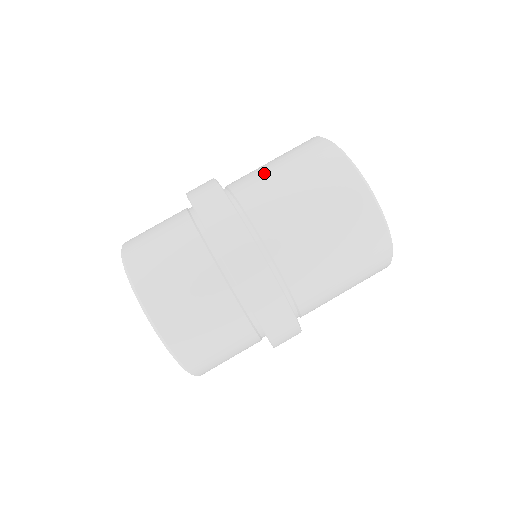
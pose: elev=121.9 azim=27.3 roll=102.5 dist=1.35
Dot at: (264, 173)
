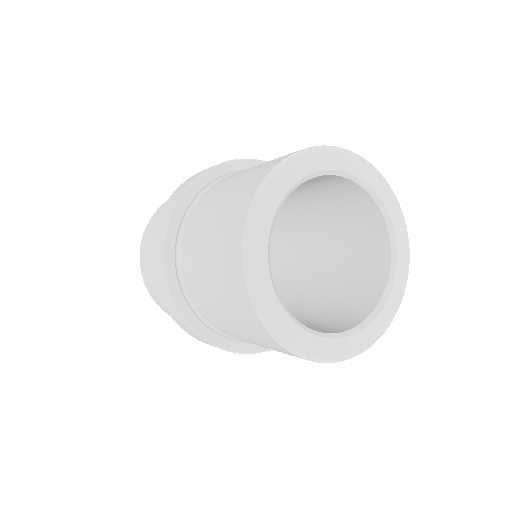
Dot at: (205, 214)
